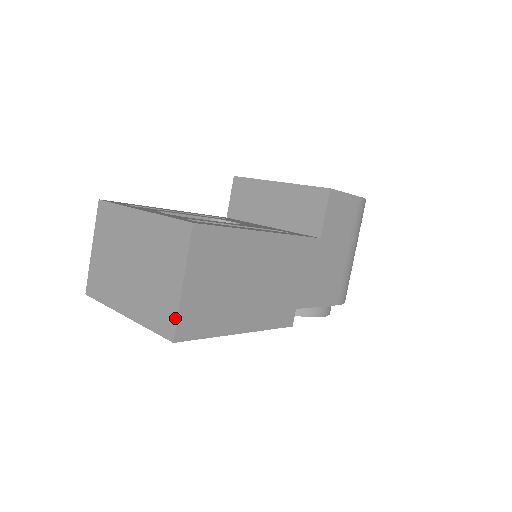
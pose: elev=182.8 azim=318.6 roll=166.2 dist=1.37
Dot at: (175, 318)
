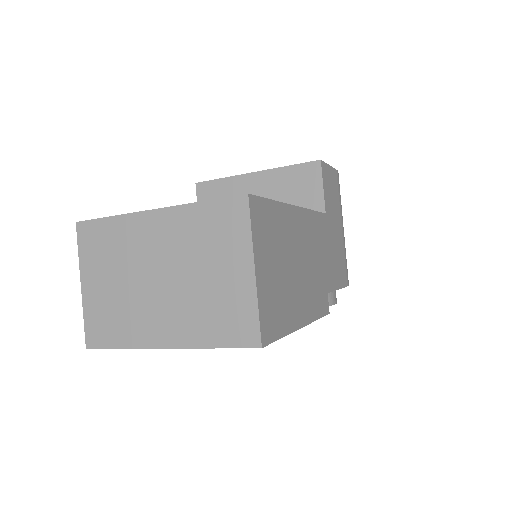
Dot at: (255, 317)
